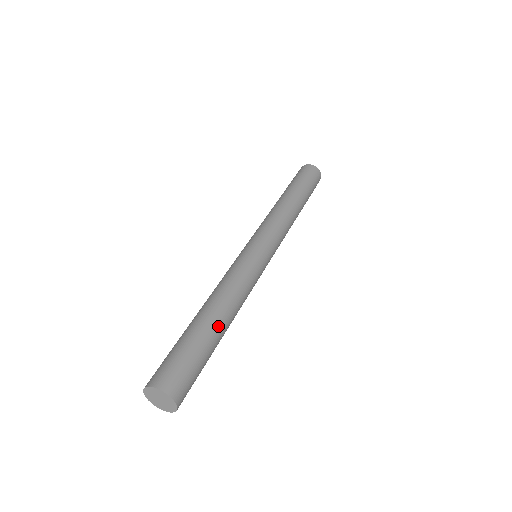
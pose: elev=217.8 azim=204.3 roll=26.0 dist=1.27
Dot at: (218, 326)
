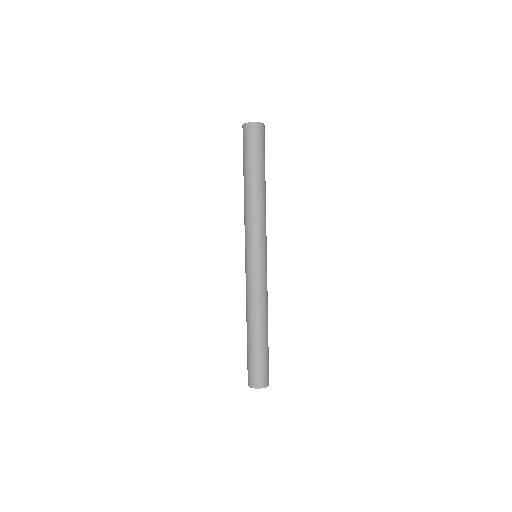
Dot at: (267, 333)
